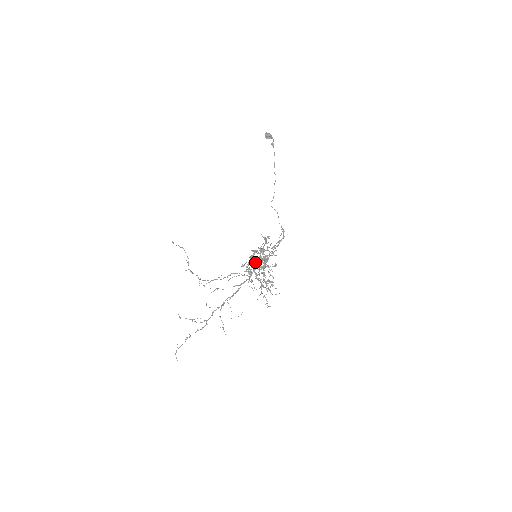
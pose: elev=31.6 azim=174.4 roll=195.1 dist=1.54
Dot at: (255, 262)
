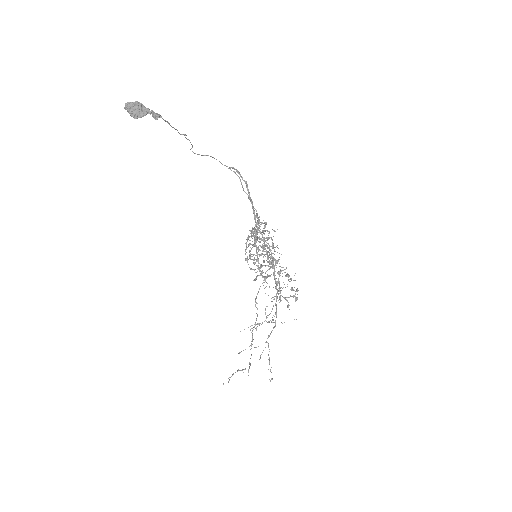
Dot at: (245, 243)
